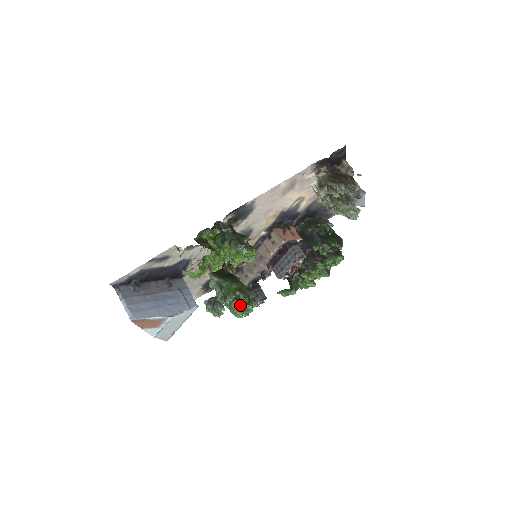
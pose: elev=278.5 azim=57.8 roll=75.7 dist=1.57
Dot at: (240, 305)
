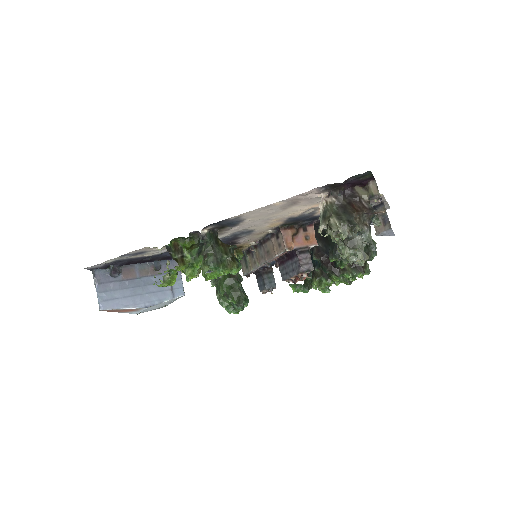
Dot at: (230, 302)
